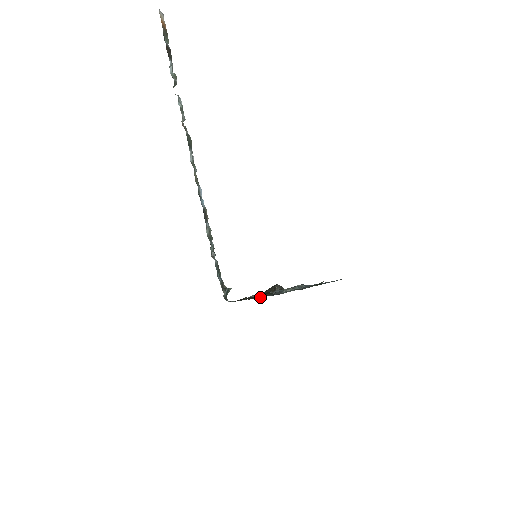
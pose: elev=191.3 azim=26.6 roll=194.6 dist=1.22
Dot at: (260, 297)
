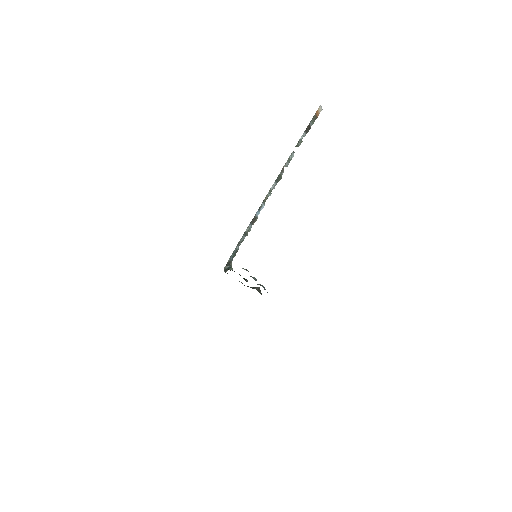
Dot at: occluded
